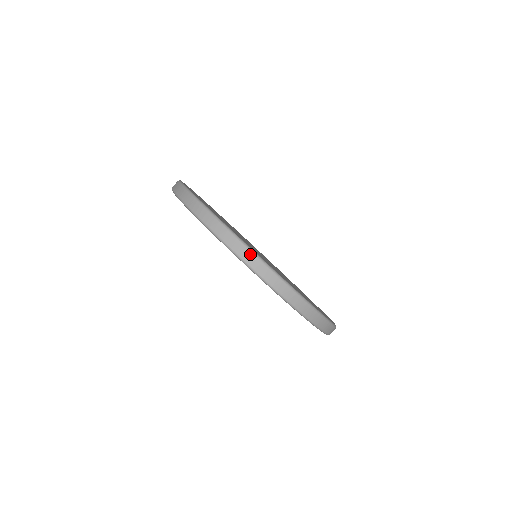
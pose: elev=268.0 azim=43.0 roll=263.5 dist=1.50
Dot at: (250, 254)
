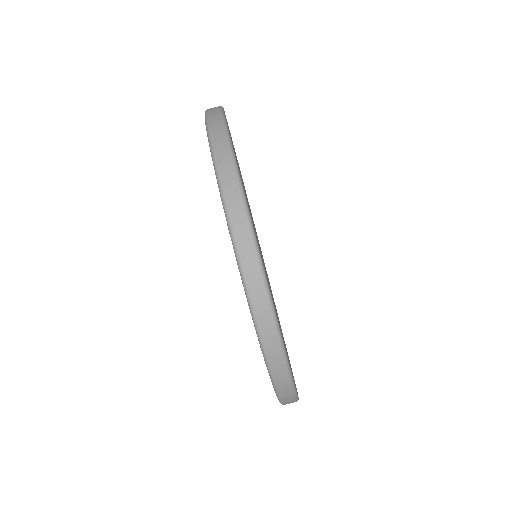
Dot at: (234, 180)
